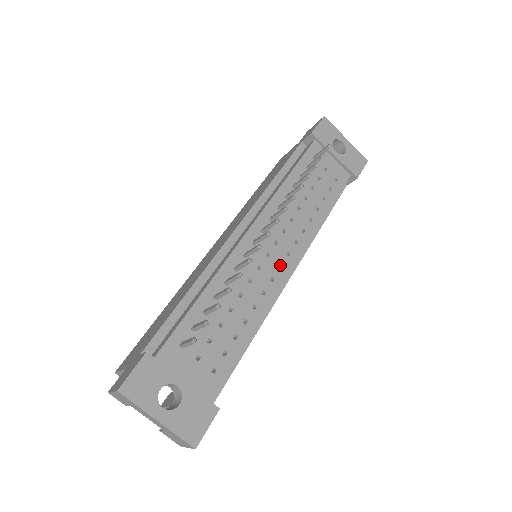
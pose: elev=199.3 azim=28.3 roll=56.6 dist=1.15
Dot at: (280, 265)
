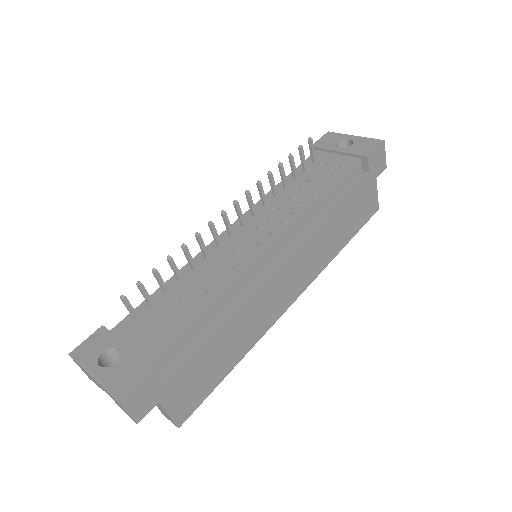
Dot at: (259, 245)
